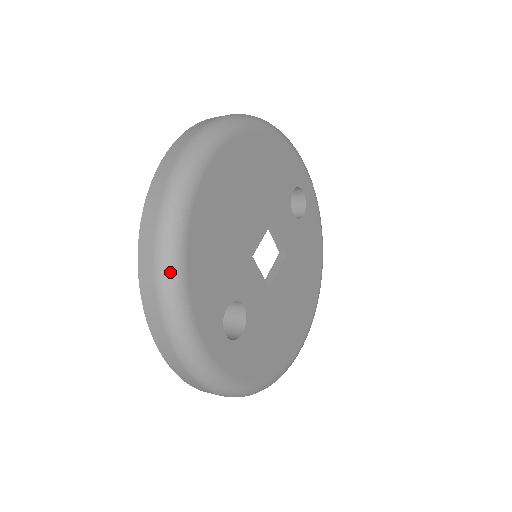
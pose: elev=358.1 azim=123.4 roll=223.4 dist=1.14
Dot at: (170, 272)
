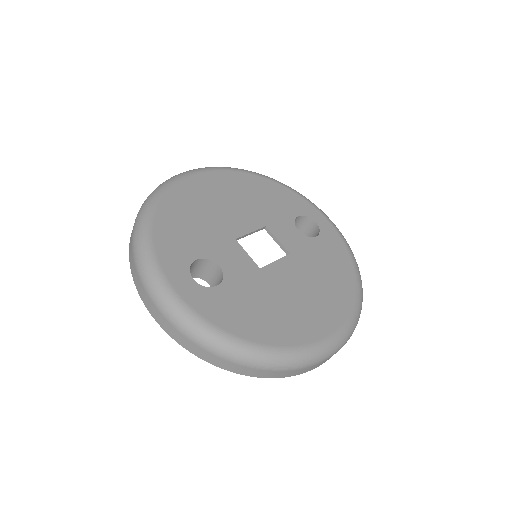
Dot at: (141, 221)
